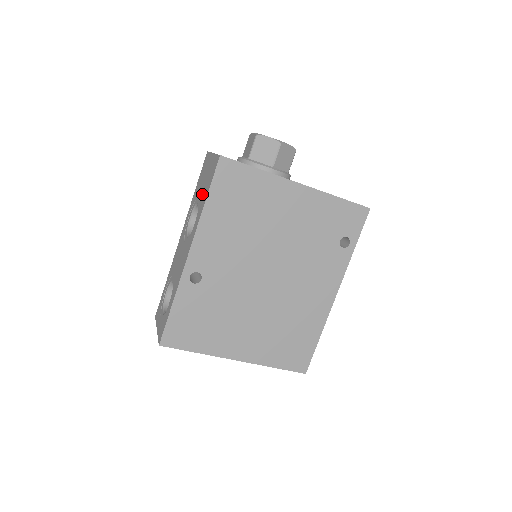
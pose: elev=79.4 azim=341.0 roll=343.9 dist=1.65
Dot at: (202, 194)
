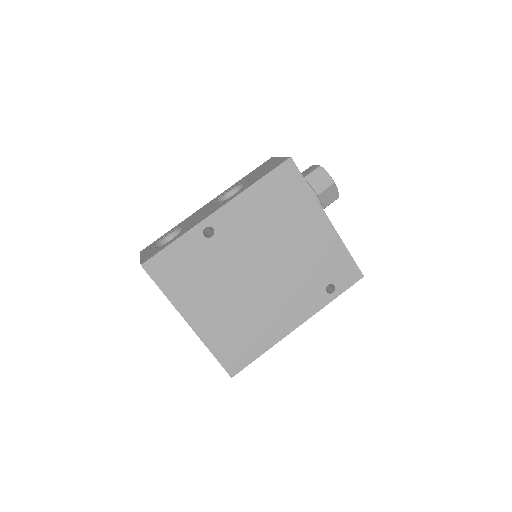
Dot at: (254, 178)
